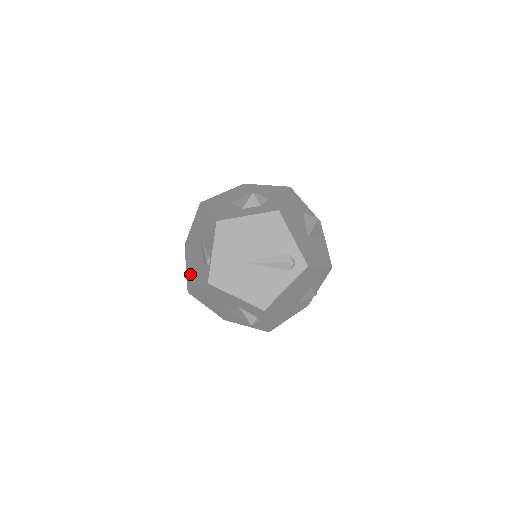
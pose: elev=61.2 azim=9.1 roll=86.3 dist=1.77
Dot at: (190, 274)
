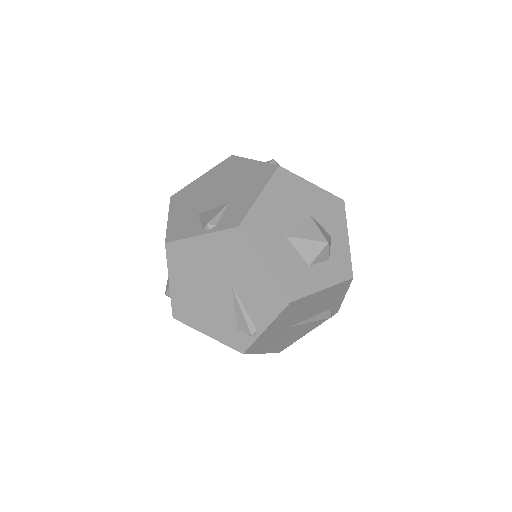
Dot at: (185, 303)
